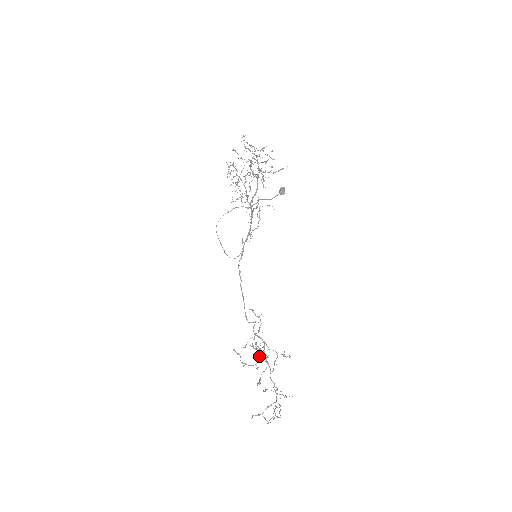
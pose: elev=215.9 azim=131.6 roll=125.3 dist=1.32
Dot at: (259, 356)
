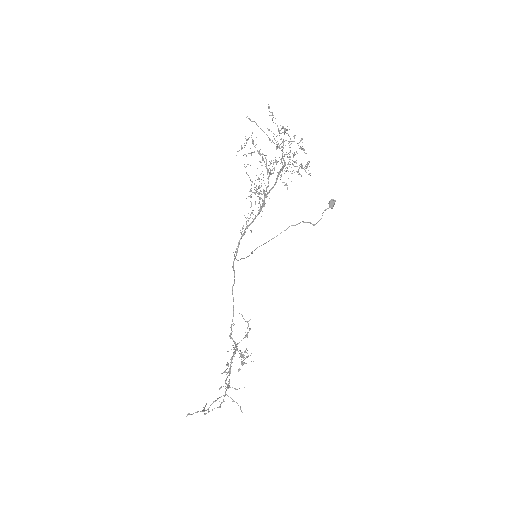
Dot at: (242, 362)
